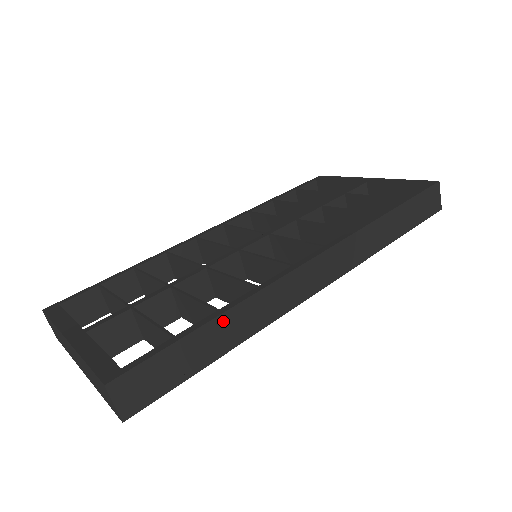
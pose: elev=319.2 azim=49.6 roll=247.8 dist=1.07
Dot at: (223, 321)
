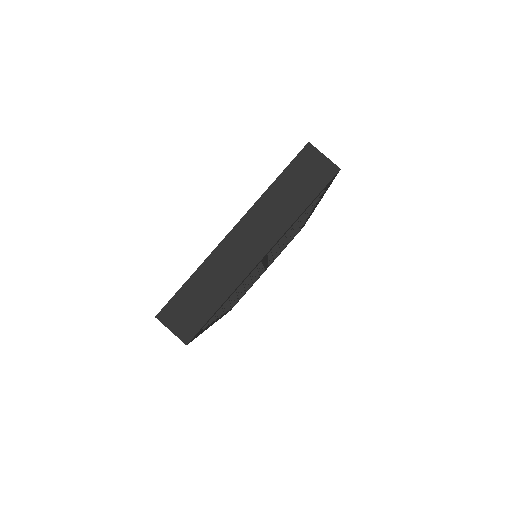
Dot at: occluded
